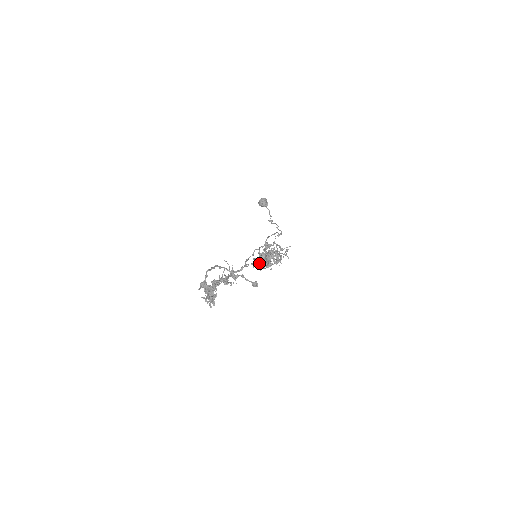
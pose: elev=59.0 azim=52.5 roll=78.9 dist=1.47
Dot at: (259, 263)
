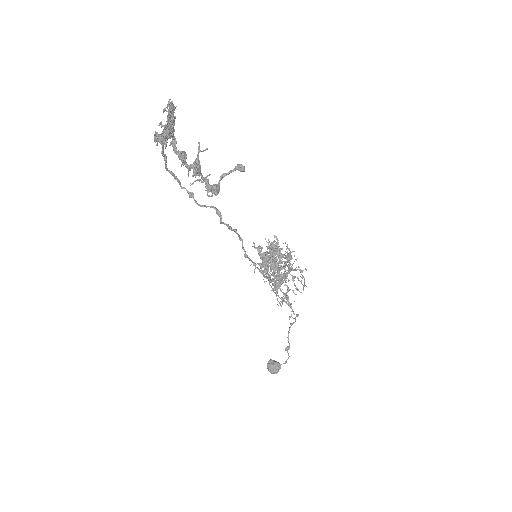
Dot at: (272, 275)
